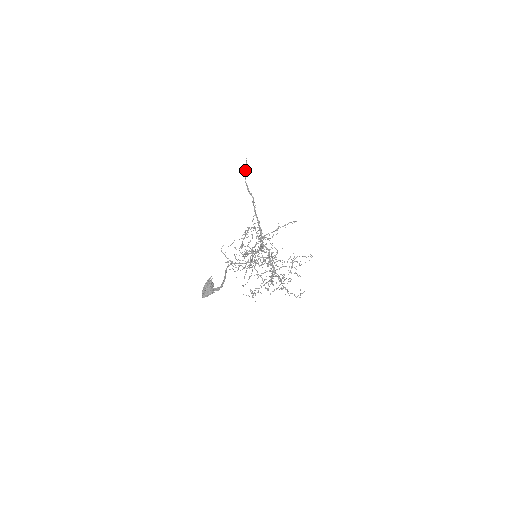
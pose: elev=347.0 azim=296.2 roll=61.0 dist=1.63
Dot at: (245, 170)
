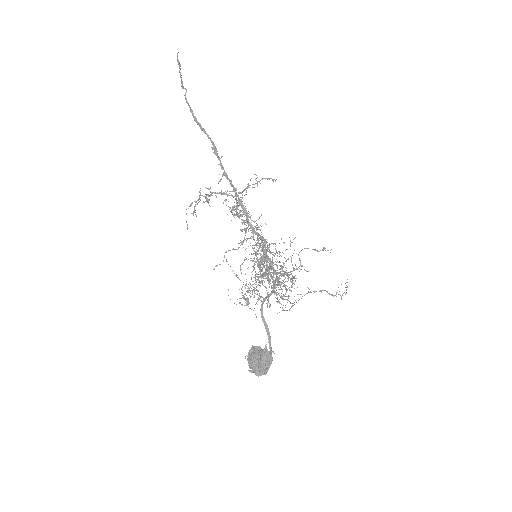
Dot at: (180, 76)
